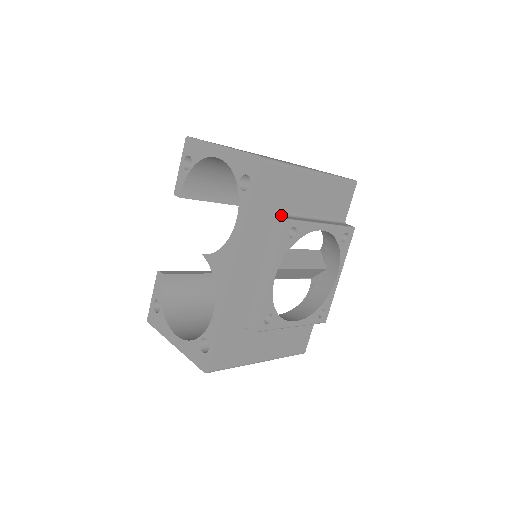
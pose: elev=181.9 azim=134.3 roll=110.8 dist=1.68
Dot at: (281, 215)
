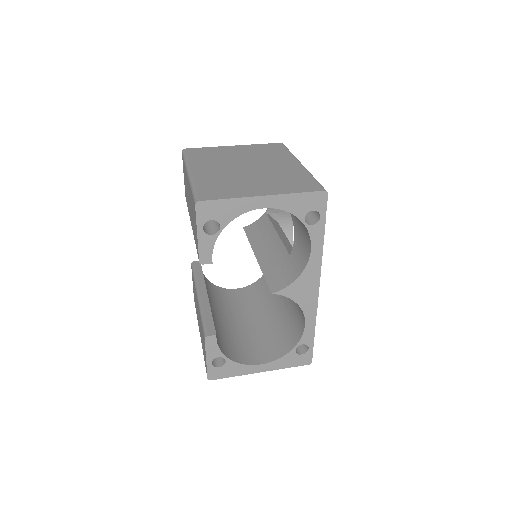
Dot at: occluded
